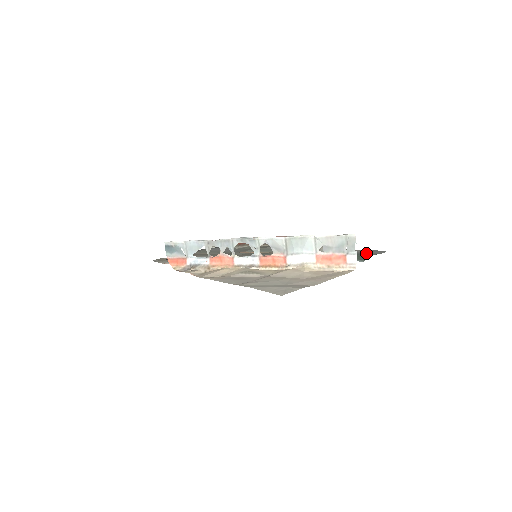
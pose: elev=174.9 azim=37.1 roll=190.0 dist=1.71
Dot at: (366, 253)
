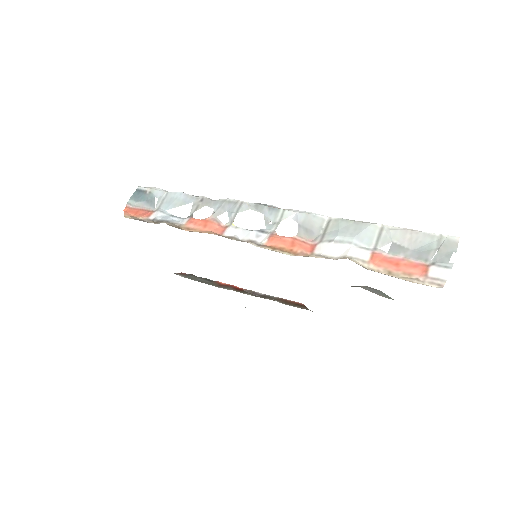
Dot at: occluded
